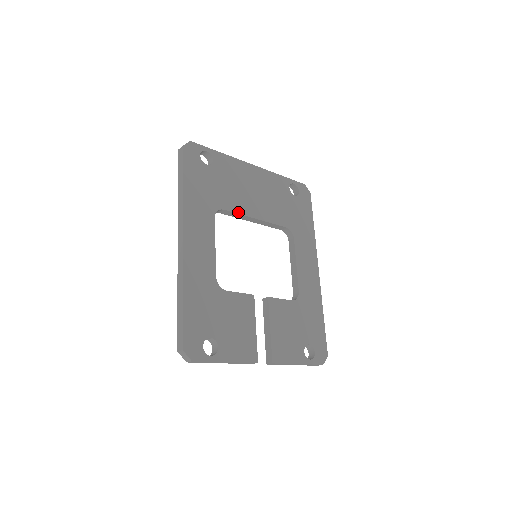
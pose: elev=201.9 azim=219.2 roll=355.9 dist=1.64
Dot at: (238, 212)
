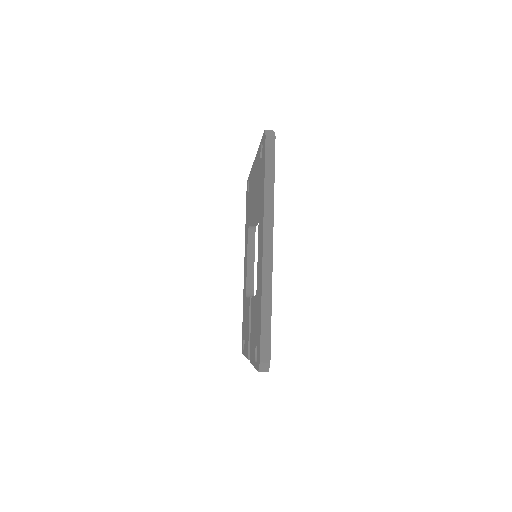
Dot at: occluded
